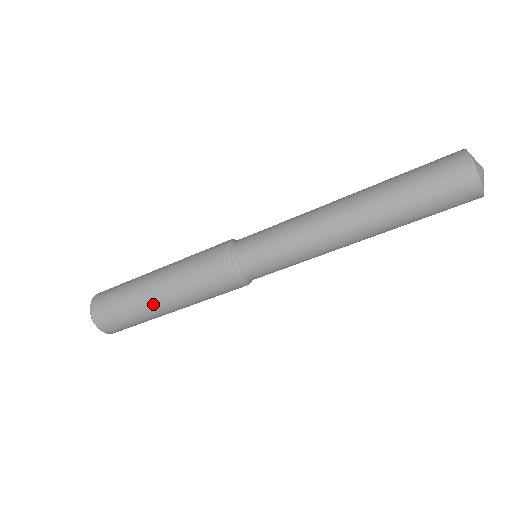
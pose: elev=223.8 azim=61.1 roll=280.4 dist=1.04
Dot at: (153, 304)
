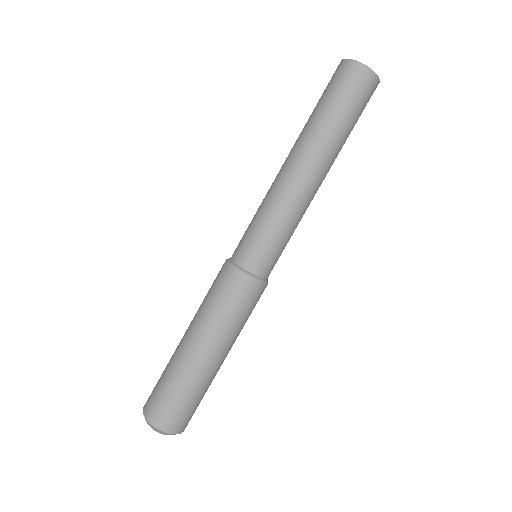
Dot at: (197, 362)
